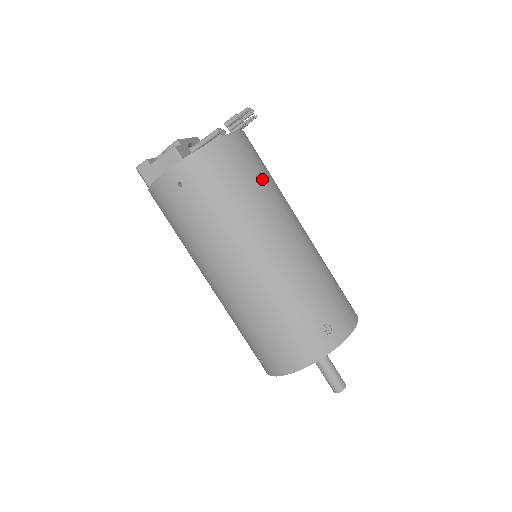
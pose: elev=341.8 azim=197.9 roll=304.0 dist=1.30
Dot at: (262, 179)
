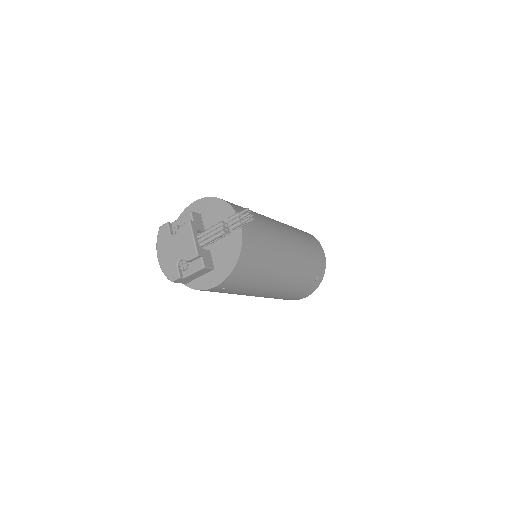
Dot at: (266, 242)
